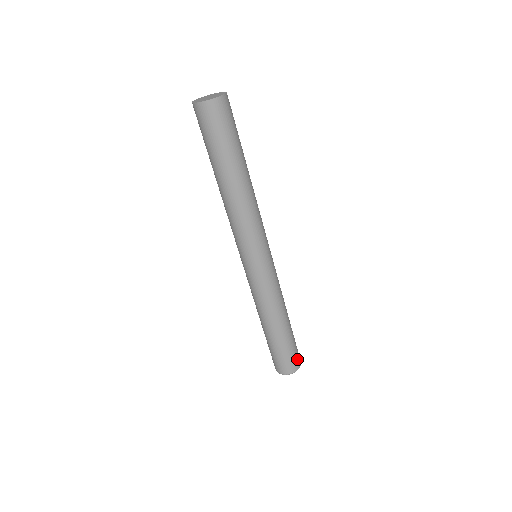
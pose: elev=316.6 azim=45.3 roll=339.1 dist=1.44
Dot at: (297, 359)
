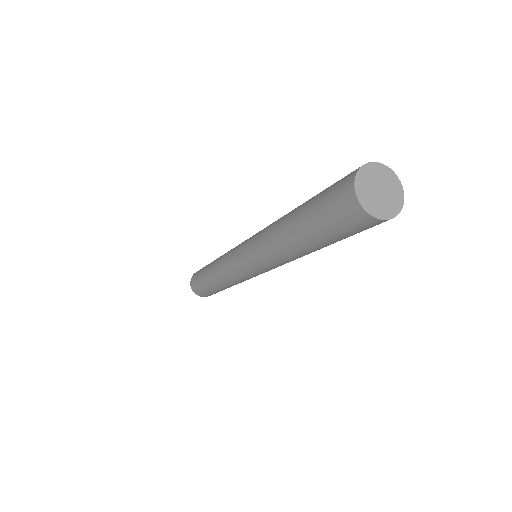
Dot at: occluded
